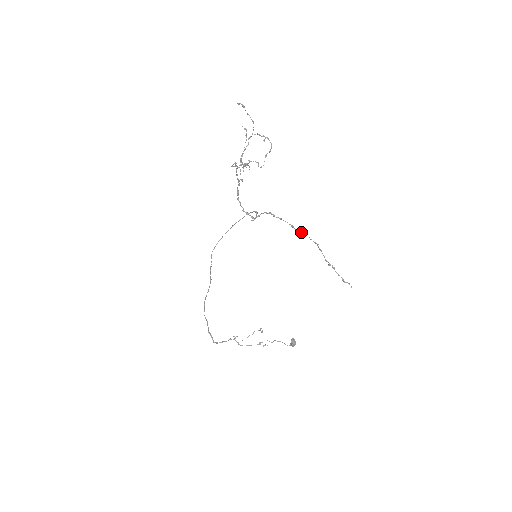
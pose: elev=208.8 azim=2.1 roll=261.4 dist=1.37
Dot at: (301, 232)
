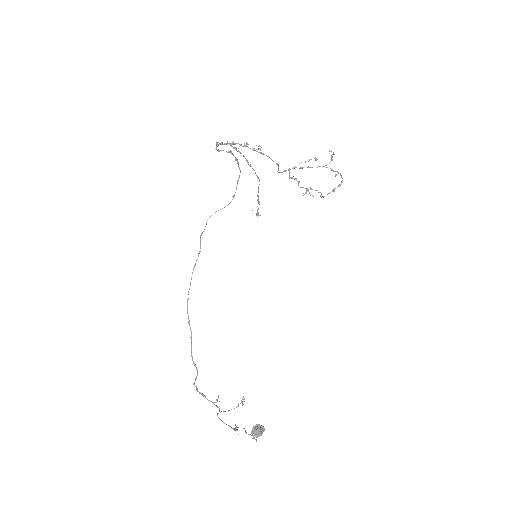
Dot at: (252, 168)
